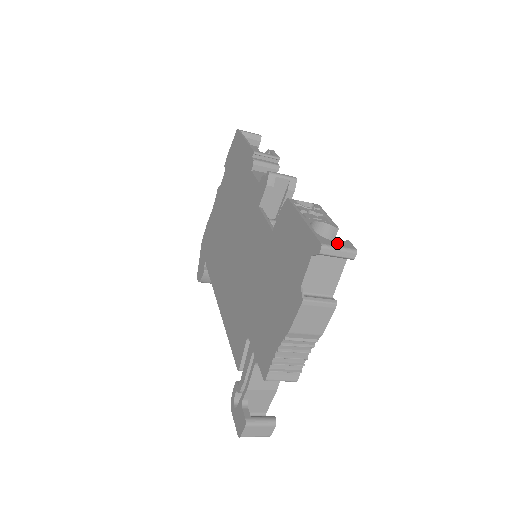
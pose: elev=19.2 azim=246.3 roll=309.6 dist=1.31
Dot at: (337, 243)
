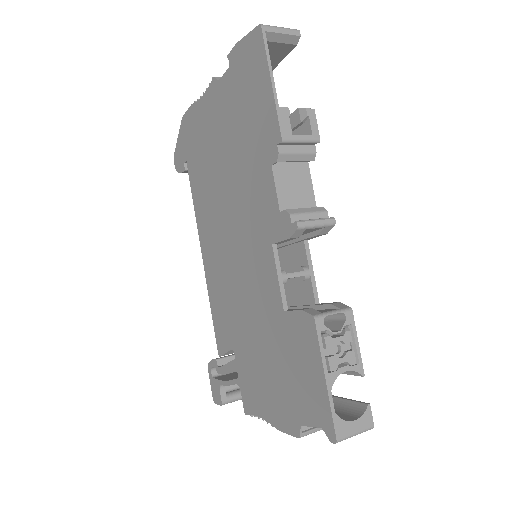
Dot at: (355, 425)
